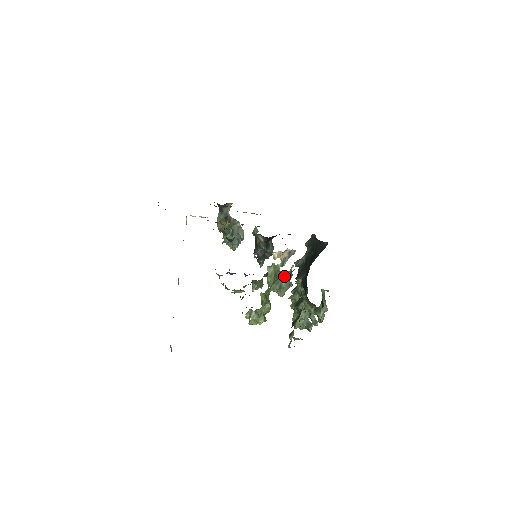
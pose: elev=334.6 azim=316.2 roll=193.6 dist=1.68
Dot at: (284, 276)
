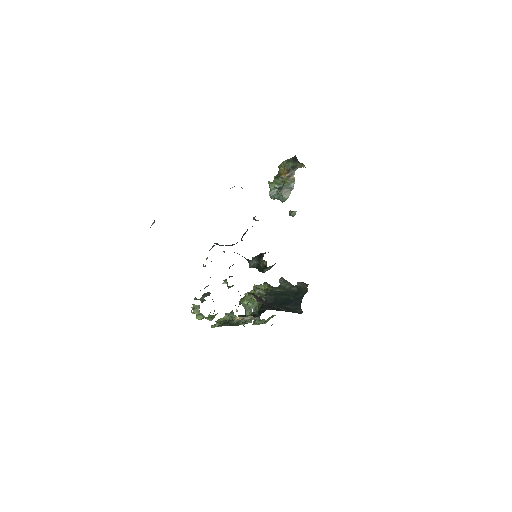
Dot at: occluded
